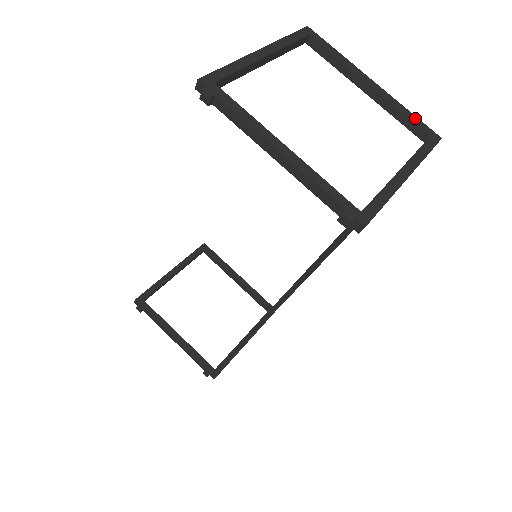
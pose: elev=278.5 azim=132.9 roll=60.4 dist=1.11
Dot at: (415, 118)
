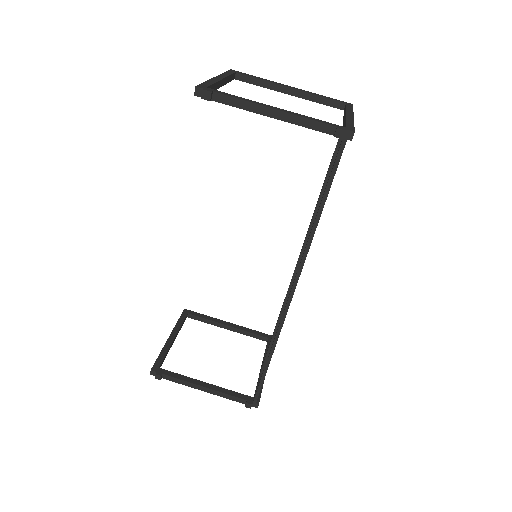
Dot at: (330, 98)
